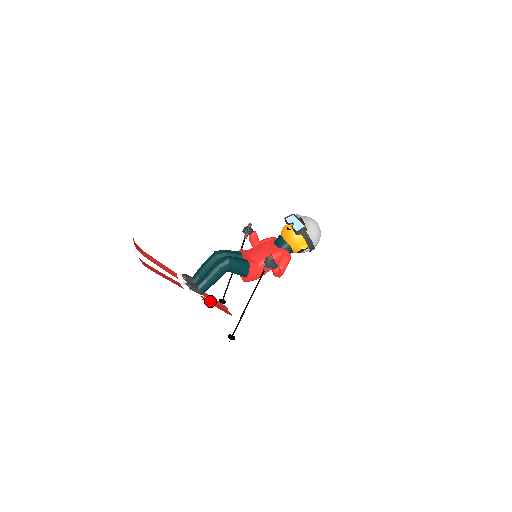
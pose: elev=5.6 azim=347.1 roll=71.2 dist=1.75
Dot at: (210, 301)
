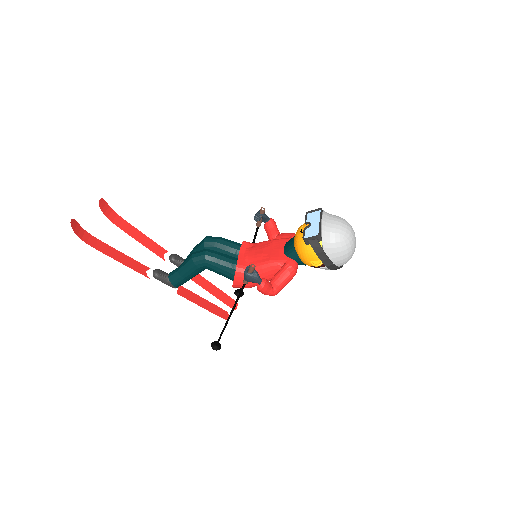
Dot at: (195, 295)
